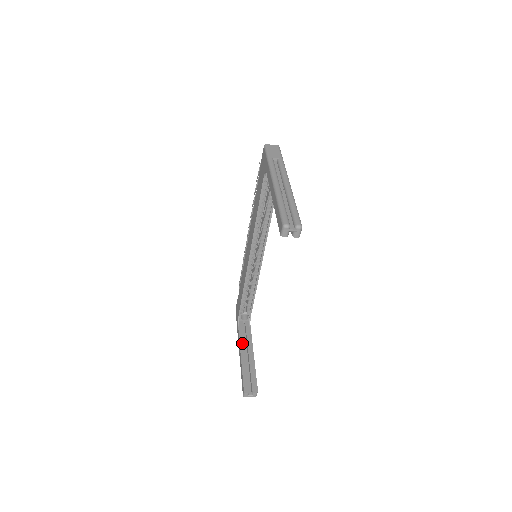
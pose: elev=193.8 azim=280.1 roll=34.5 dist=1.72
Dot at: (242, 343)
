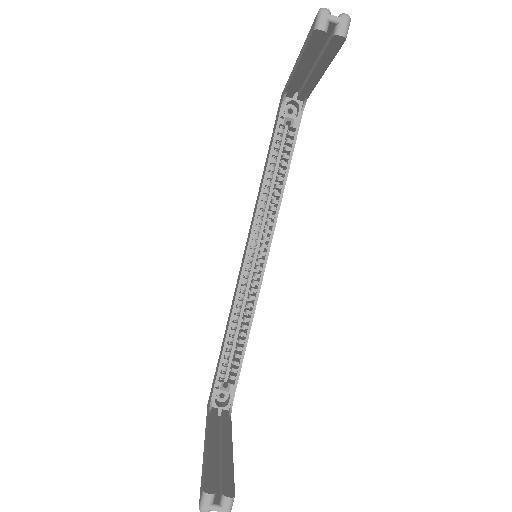
Dot at: (212, 429)
